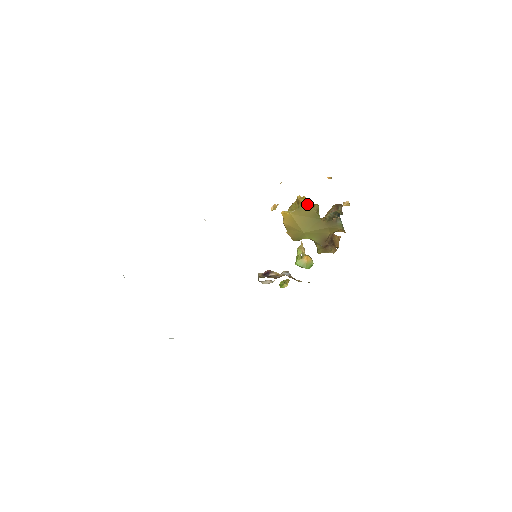
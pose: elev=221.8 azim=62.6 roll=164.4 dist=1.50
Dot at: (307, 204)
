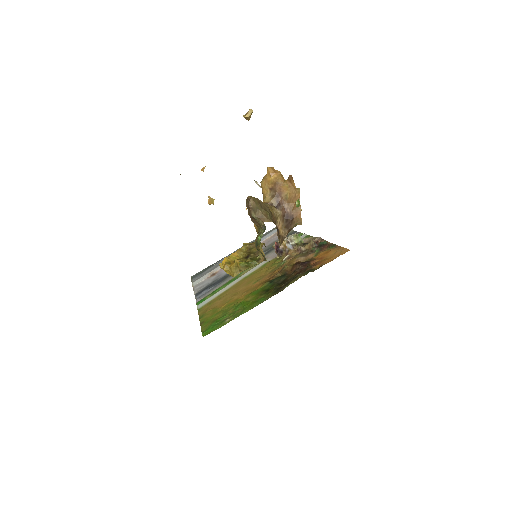
Dot at: (234, 275)
